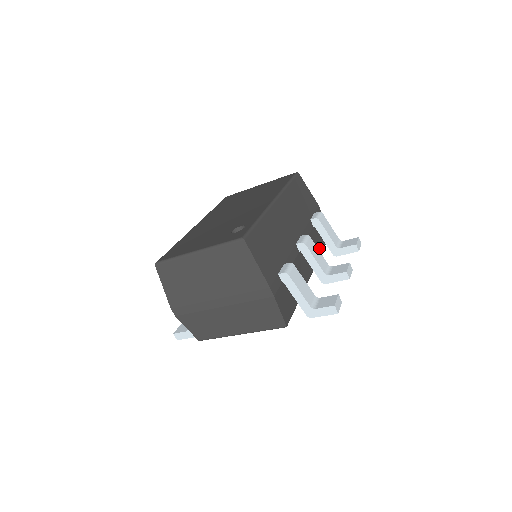
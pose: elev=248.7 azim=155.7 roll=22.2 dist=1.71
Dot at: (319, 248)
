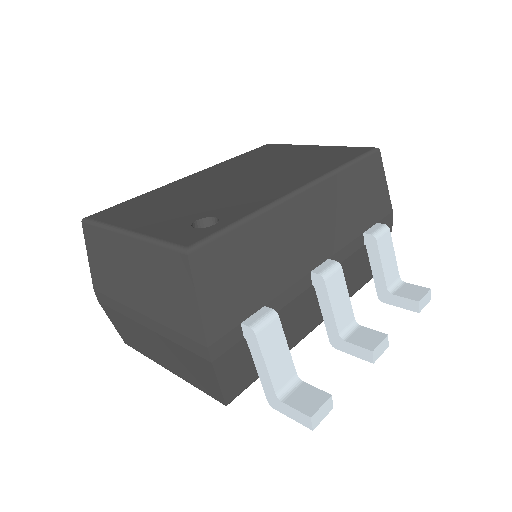
Dot at: (362, 278)
